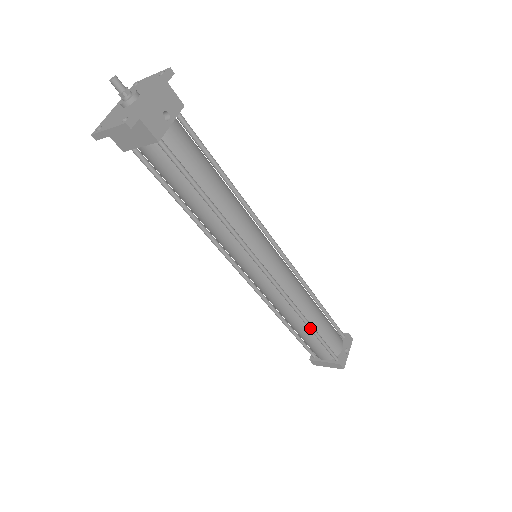
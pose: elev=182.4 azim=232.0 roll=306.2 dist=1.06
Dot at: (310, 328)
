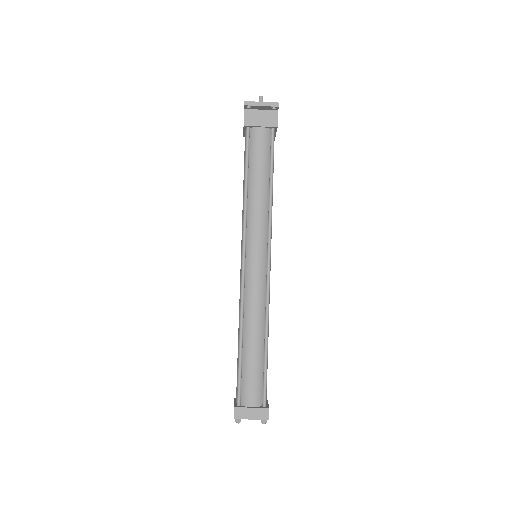
Dot at: (267, 344)
